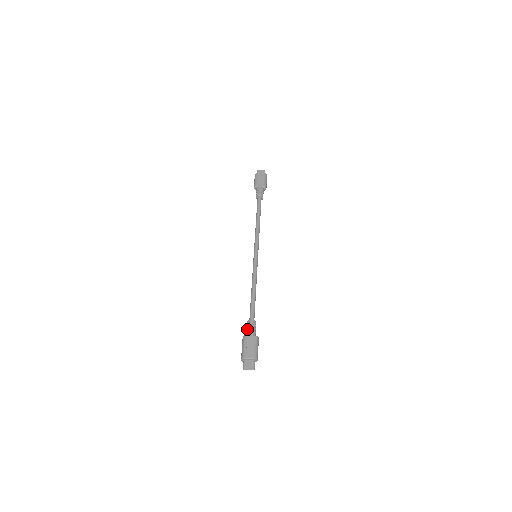
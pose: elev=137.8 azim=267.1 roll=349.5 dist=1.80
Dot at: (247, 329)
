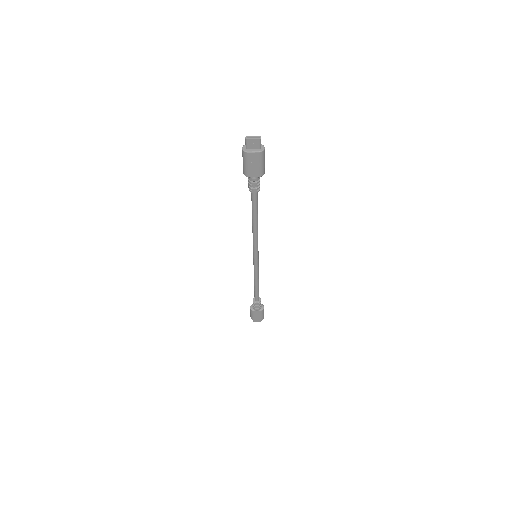
Dot at: (253, 307)
